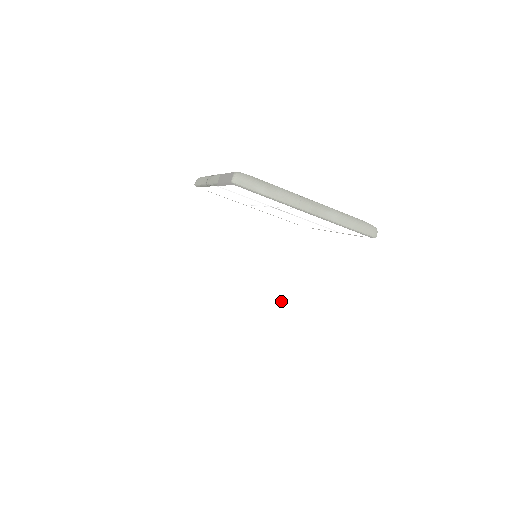
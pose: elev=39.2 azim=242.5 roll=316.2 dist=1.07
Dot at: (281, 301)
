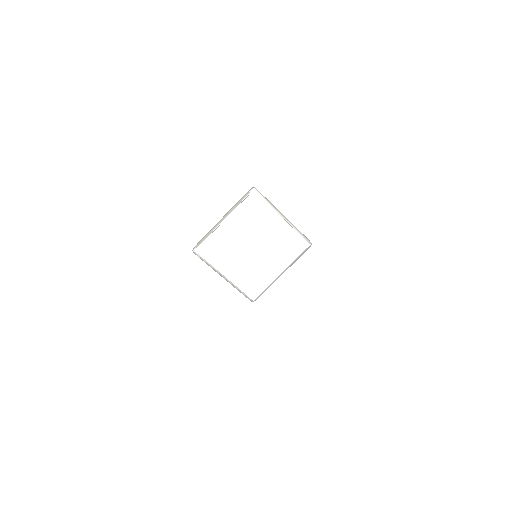
Dot at: (264, 324)
